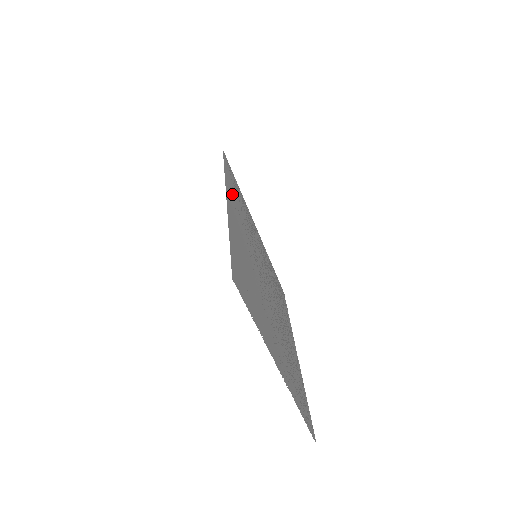
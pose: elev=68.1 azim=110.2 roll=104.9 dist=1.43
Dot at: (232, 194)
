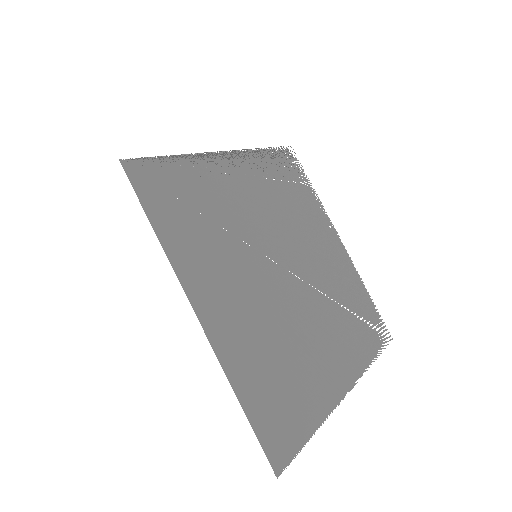
Dot at: (186, 248)
